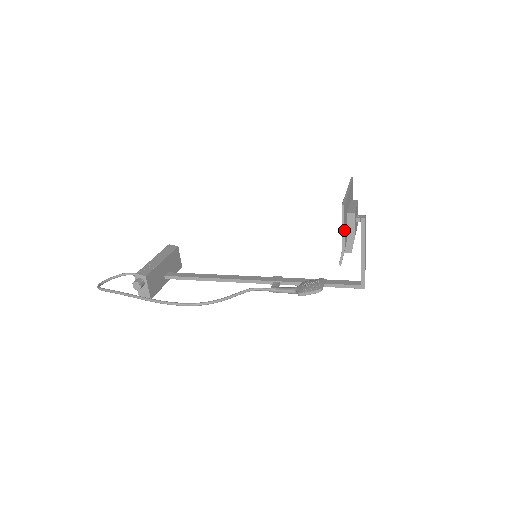
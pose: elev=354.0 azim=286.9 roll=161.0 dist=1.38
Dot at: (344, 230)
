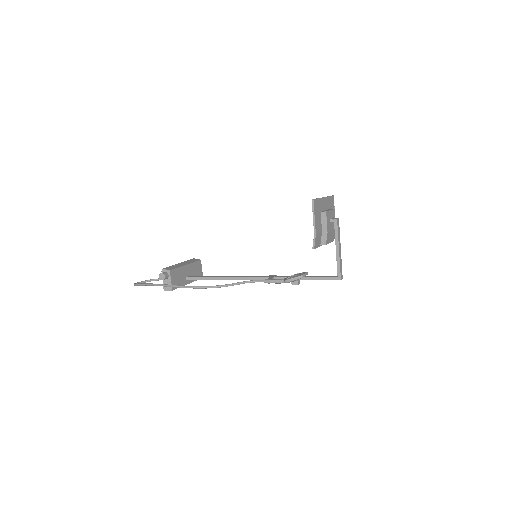
Dot at: (314, 219)
